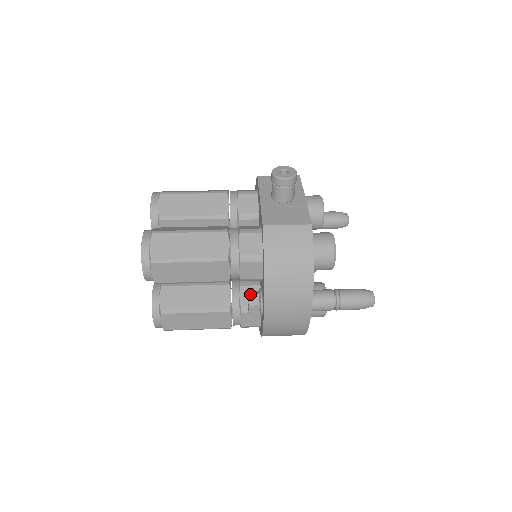
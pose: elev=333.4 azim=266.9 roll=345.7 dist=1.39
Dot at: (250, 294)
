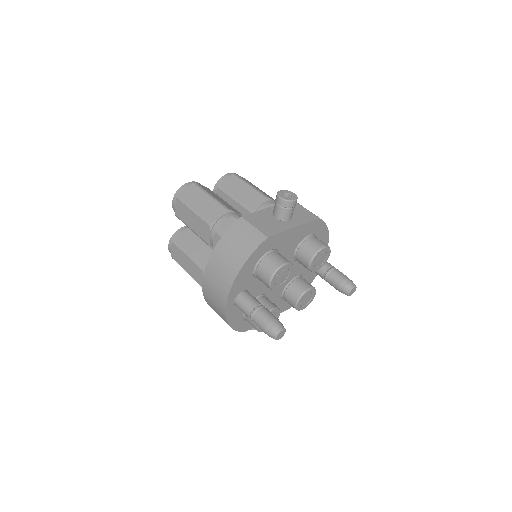
Dot at: occluded
